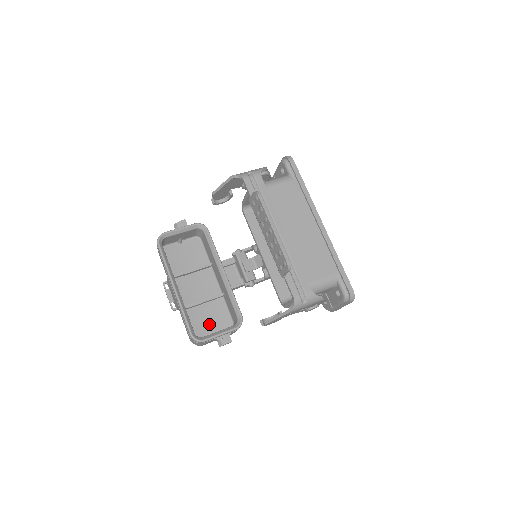
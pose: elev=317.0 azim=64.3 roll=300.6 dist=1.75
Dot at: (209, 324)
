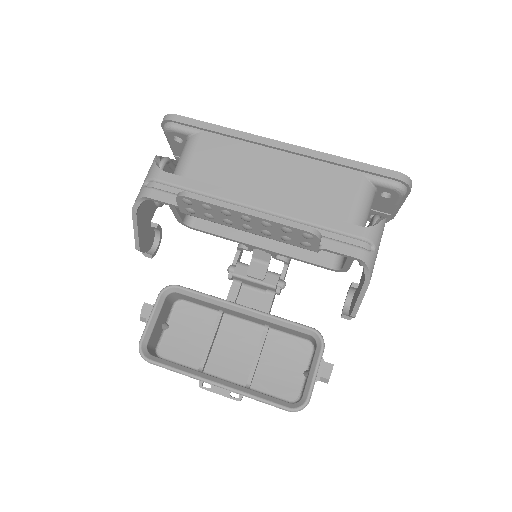
Dot at: (289, 370)
